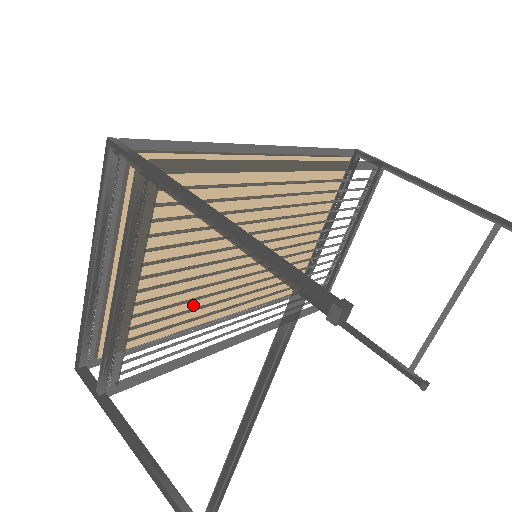
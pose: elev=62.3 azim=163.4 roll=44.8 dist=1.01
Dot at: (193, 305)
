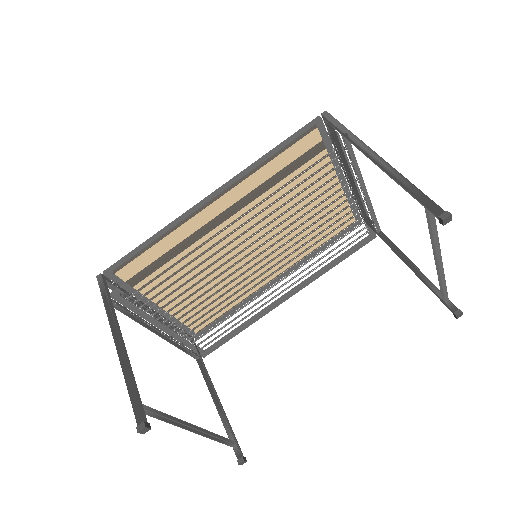
Dot at: occluded
